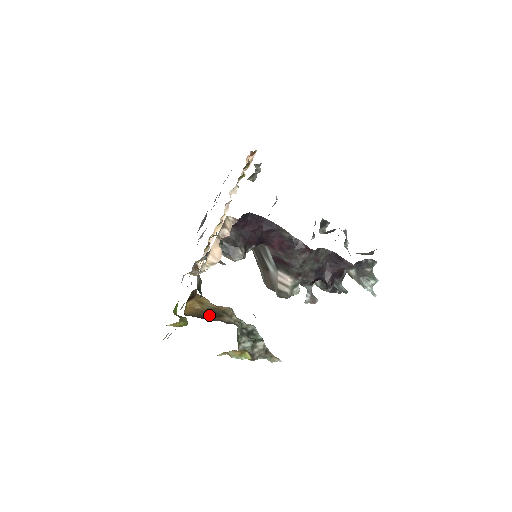
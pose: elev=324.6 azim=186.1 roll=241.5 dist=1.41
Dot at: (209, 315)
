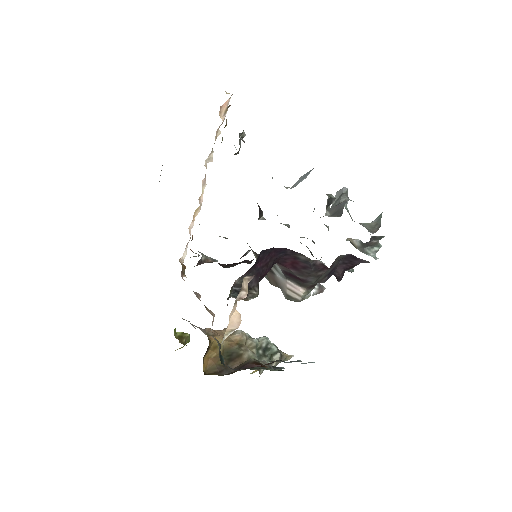
Dot at: (228, 360)
